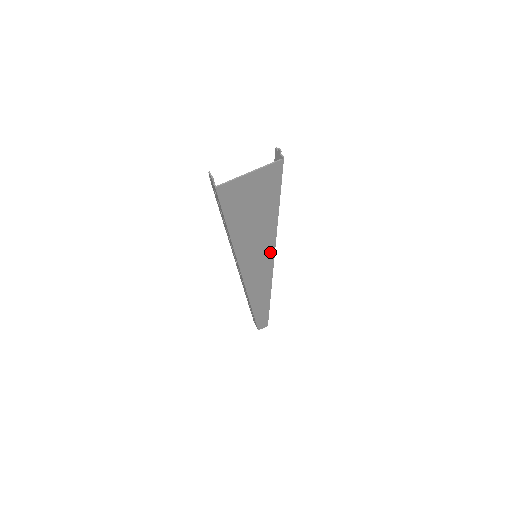
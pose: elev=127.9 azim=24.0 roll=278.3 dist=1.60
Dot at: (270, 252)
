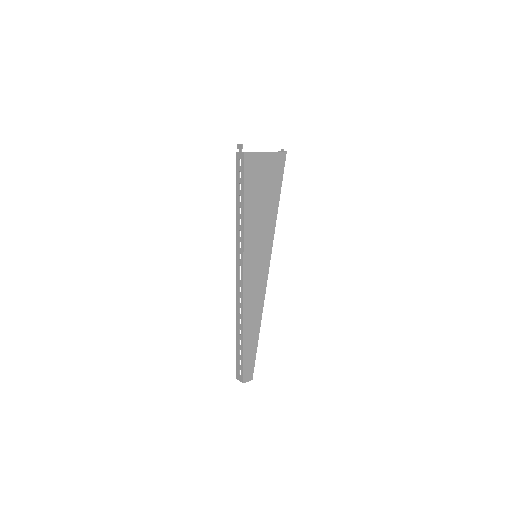
Dot at: (267, 254)
